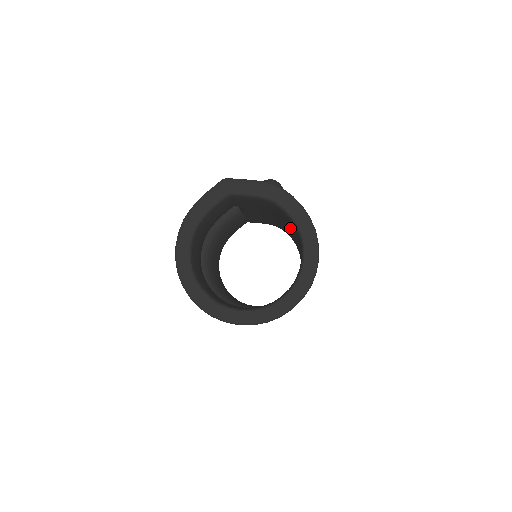
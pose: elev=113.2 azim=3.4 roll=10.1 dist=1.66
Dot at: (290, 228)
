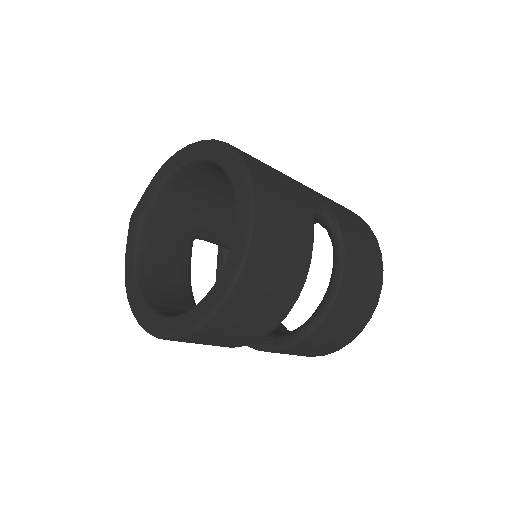
Dot at: occluded
